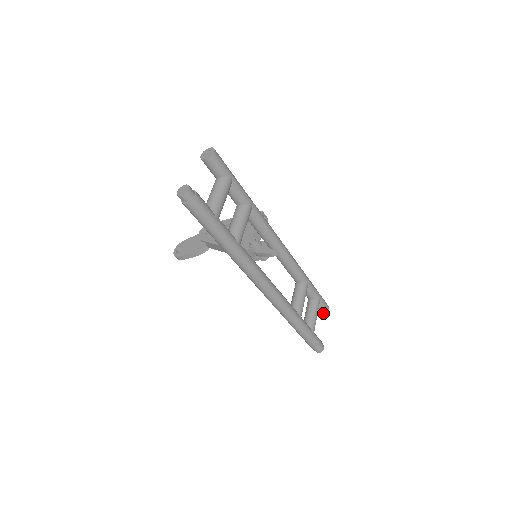
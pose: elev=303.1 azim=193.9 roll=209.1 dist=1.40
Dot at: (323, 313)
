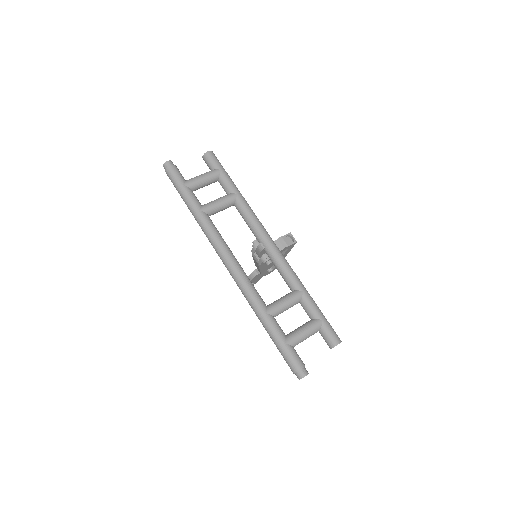
Dot at: (331, 347)
